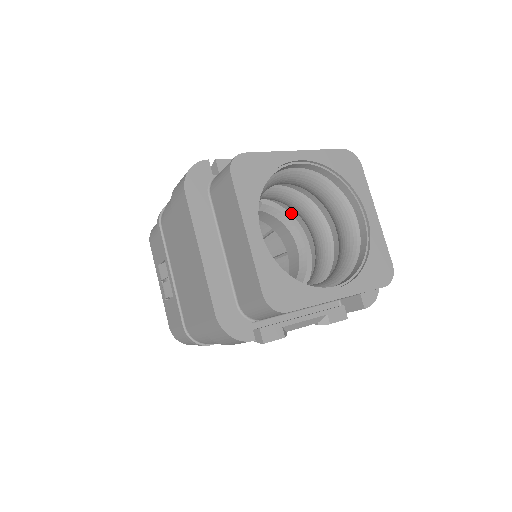
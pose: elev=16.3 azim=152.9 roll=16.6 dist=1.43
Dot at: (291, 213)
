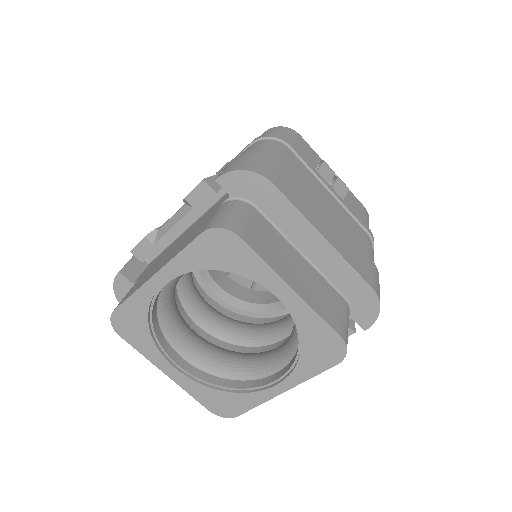
Dot at: occluded
